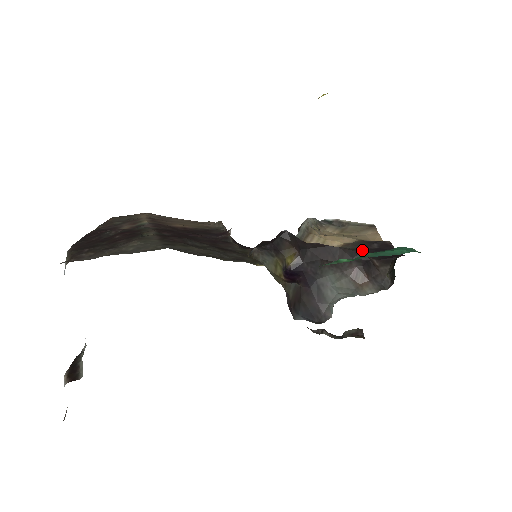
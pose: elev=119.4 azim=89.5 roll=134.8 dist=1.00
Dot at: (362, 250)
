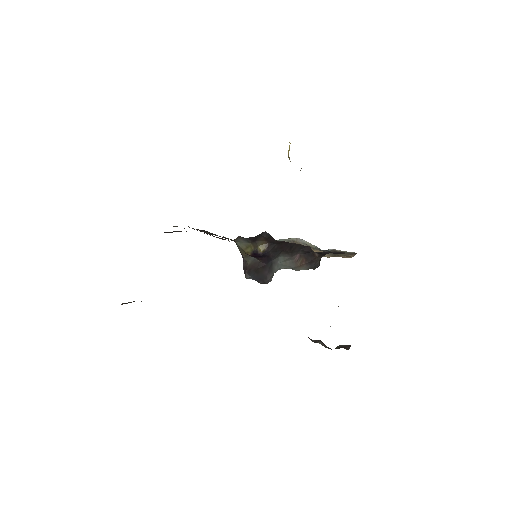
Dot at: (319, 252)
